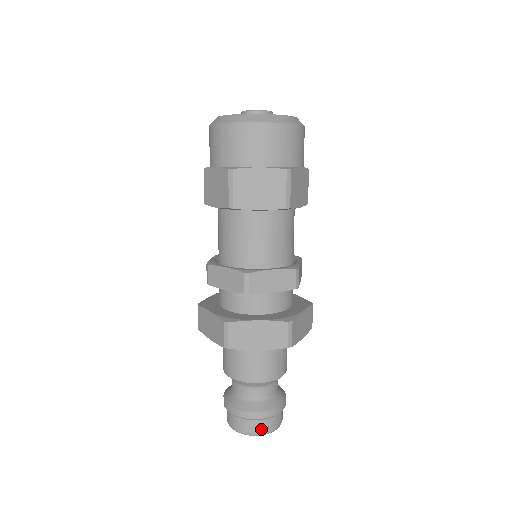
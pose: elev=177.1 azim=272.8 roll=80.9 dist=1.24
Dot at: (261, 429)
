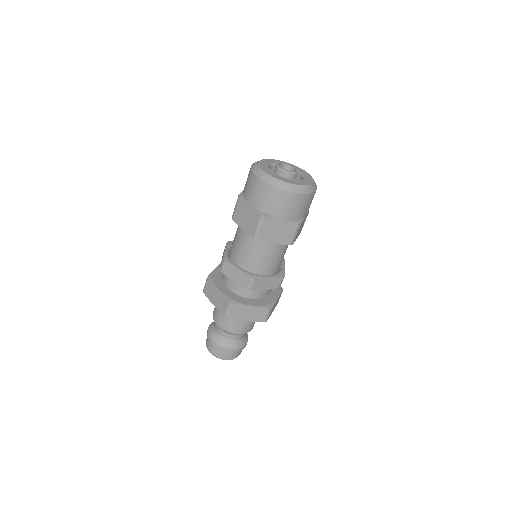
Dot at: (230, 357)
